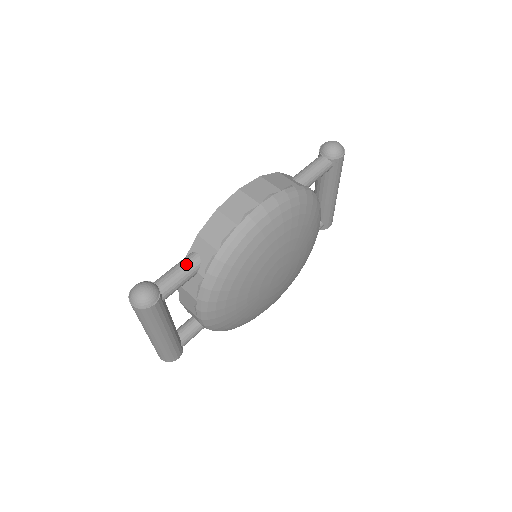
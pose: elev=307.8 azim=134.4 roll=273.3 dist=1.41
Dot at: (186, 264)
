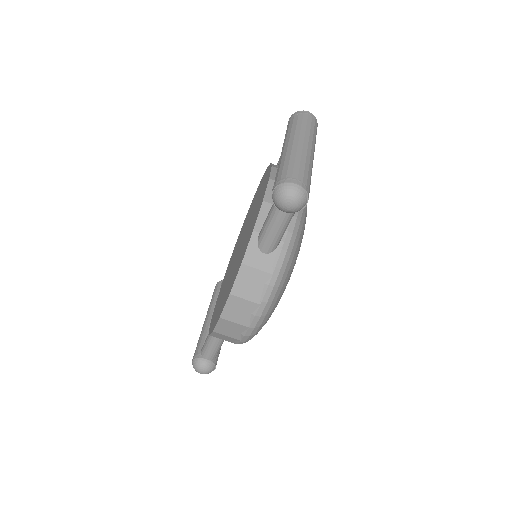
Dot at: (216, 344)
